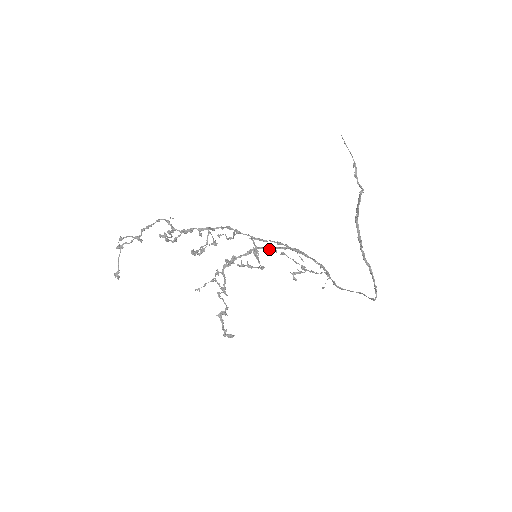
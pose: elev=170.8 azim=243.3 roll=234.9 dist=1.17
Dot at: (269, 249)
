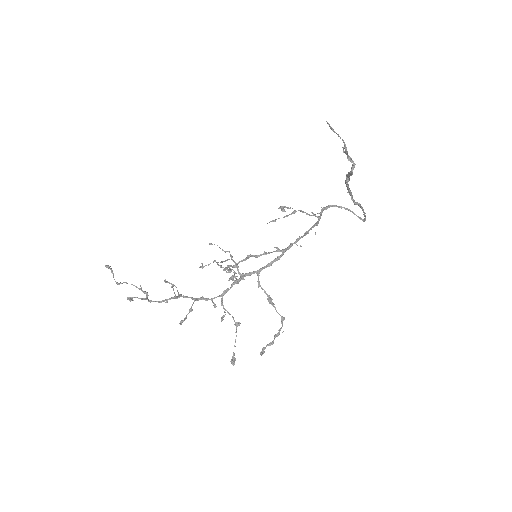
Dot at: occluded
